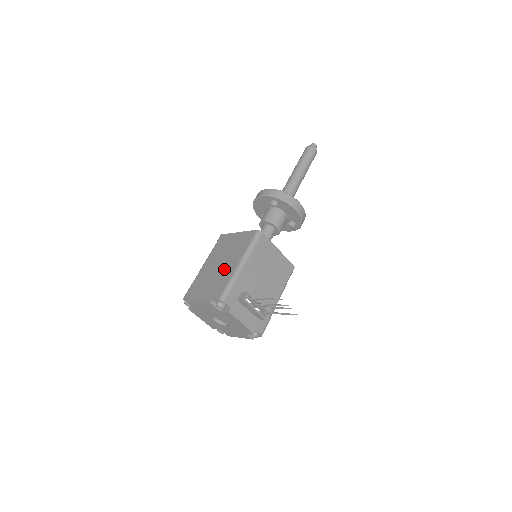
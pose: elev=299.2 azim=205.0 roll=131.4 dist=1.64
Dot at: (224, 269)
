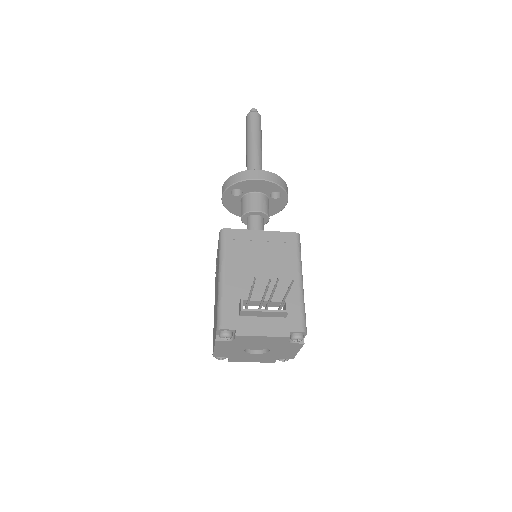
Dot at: (216, 295)
